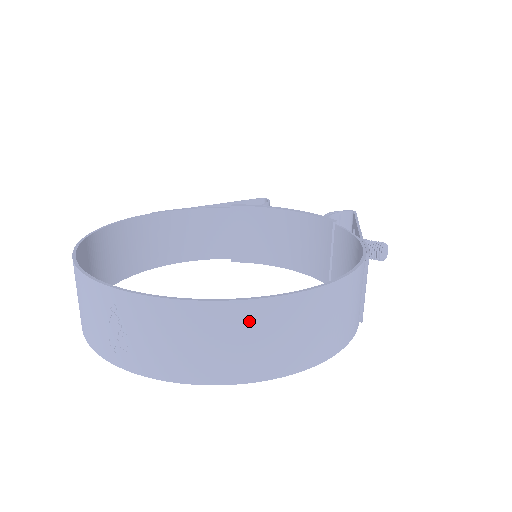
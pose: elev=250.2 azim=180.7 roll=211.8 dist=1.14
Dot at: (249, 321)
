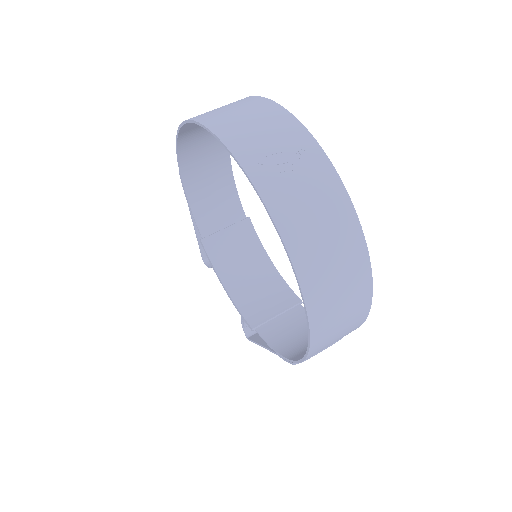
Dot at: (354, 266)
